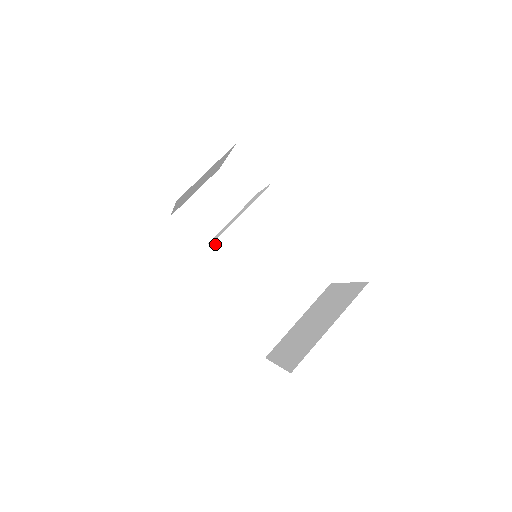
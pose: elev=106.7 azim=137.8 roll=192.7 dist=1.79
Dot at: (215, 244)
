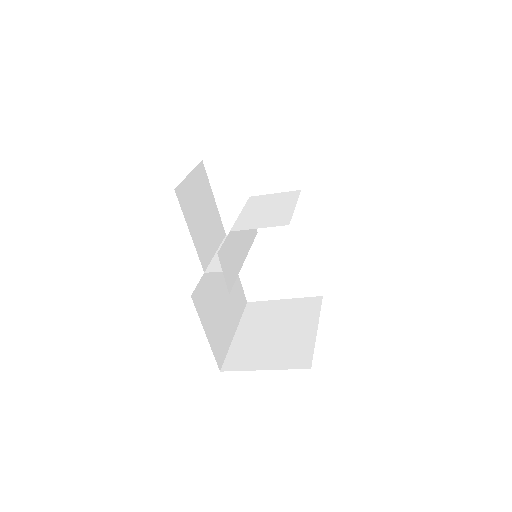
Dot at: (233, 233)
